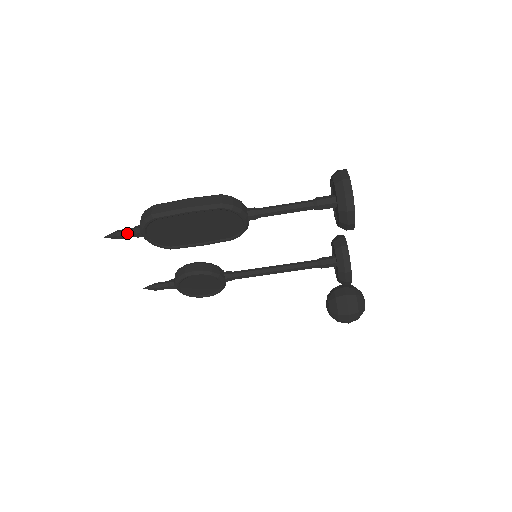
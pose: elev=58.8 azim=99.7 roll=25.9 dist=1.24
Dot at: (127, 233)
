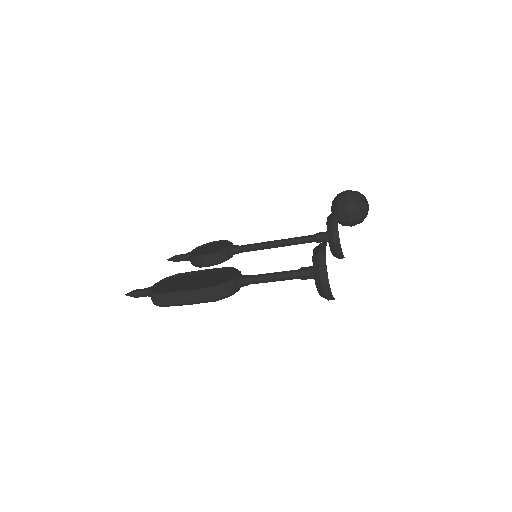
Dot at: (143, 296)
